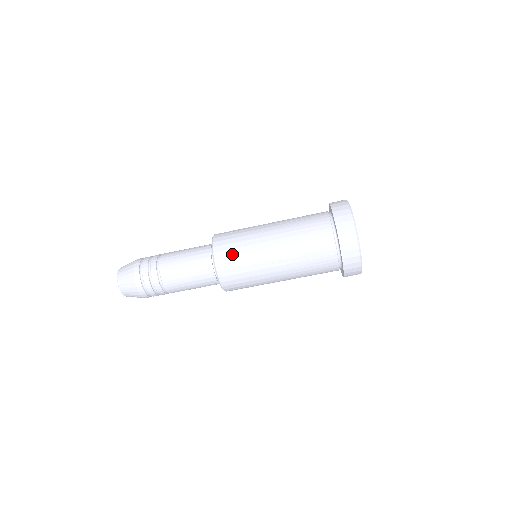
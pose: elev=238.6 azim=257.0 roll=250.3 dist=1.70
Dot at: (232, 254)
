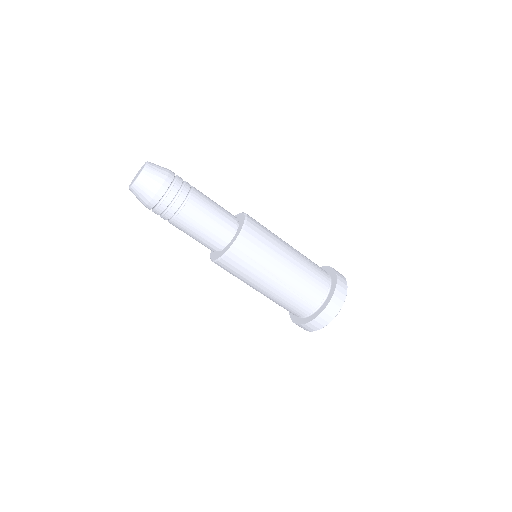
Dot at: (256, 244)
